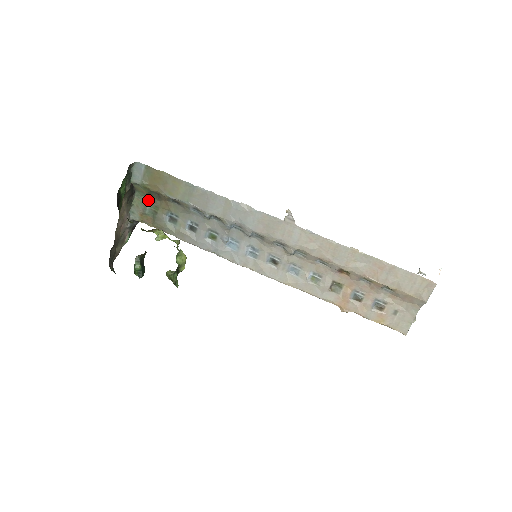
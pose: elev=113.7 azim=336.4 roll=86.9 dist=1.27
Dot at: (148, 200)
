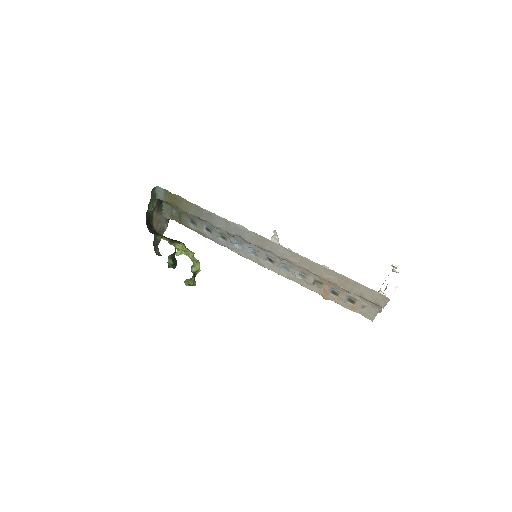
Dot at: (173, 208)
